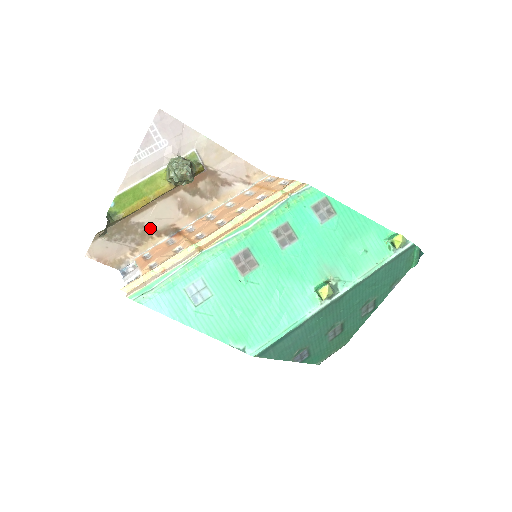
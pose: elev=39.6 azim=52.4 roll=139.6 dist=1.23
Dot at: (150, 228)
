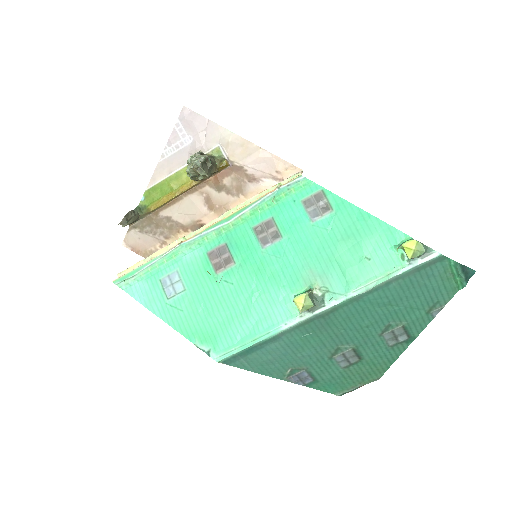
Dot at: (177, 223)
